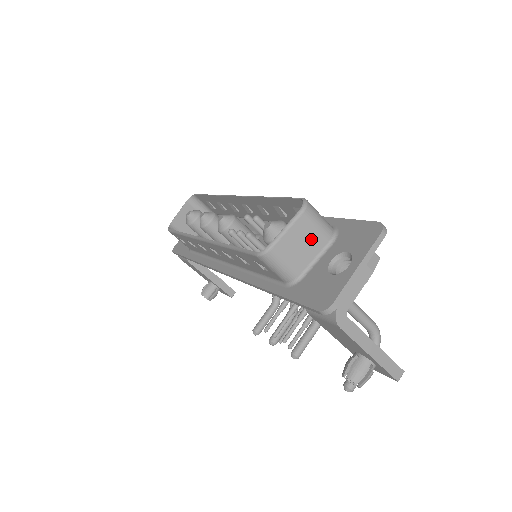
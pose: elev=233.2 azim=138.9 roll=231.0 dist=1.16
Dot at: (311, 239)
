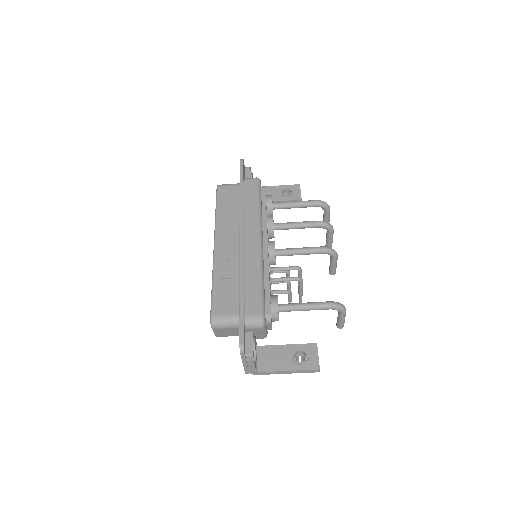
Dot at: (230, 330)
